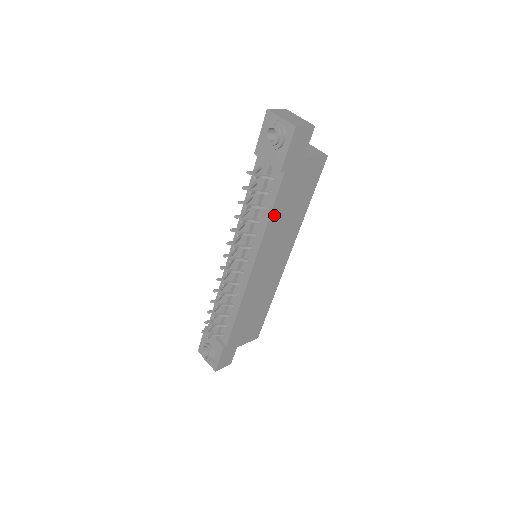
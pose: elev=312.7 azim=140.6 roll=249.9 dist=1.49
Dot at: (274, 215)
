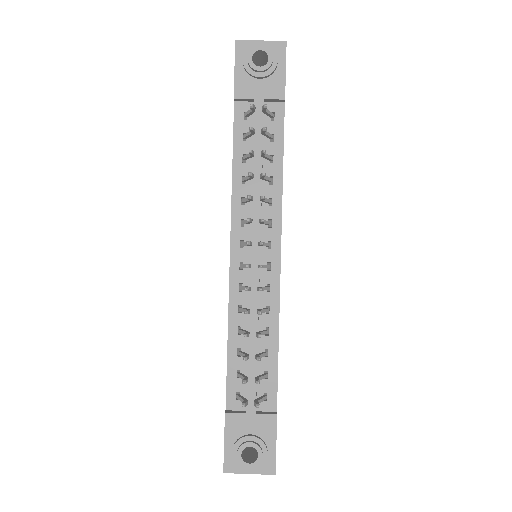
Dot at: (282, 167)
